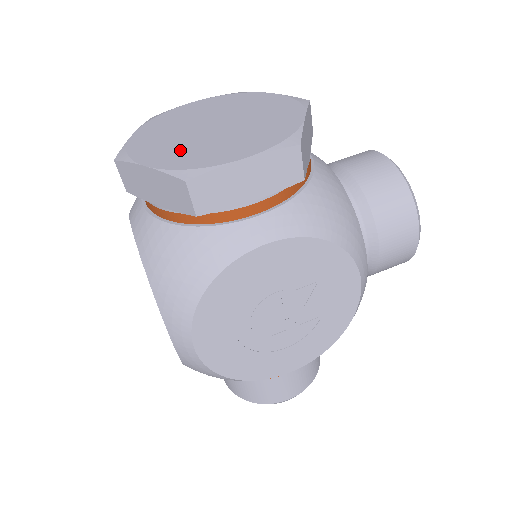
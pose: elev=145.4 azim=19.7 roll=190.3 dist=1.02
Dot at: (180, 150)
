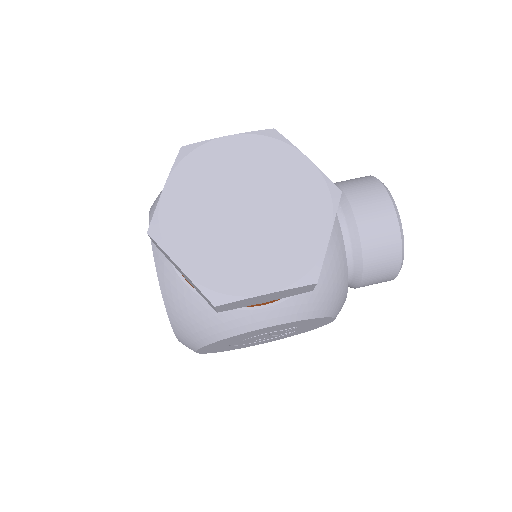
Dot at: (211, 250)
